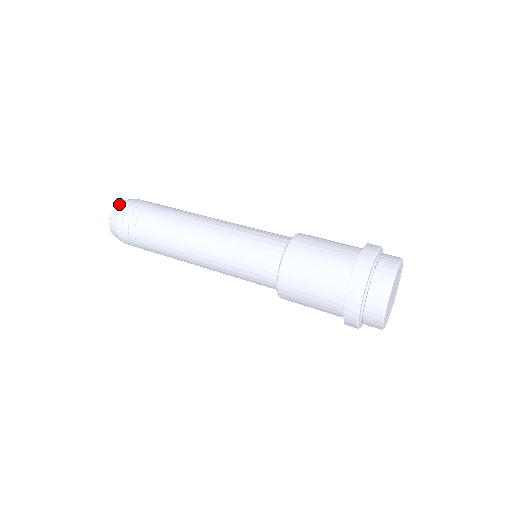
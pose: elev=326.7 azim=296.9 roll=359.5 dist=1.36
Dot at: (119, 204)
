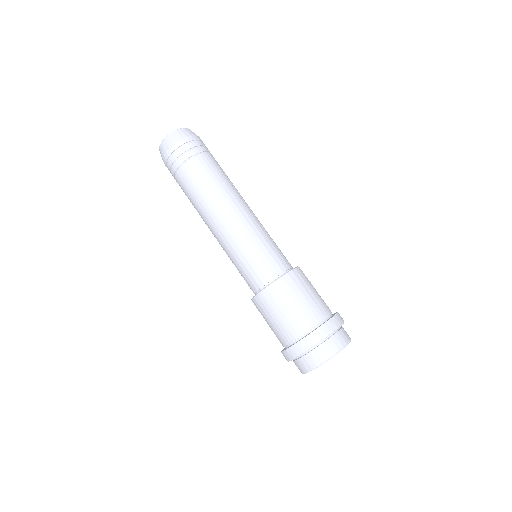
Dot at: (183, 131)
